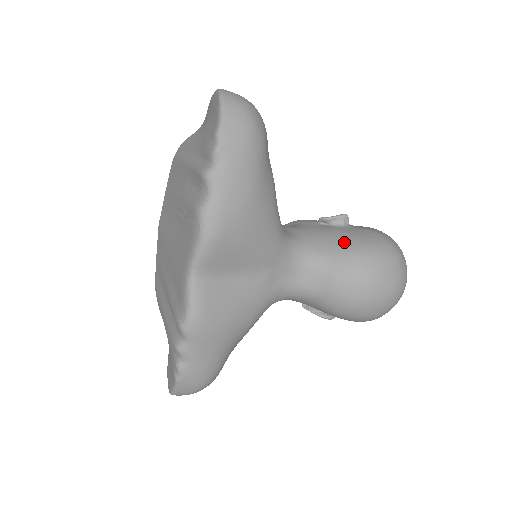
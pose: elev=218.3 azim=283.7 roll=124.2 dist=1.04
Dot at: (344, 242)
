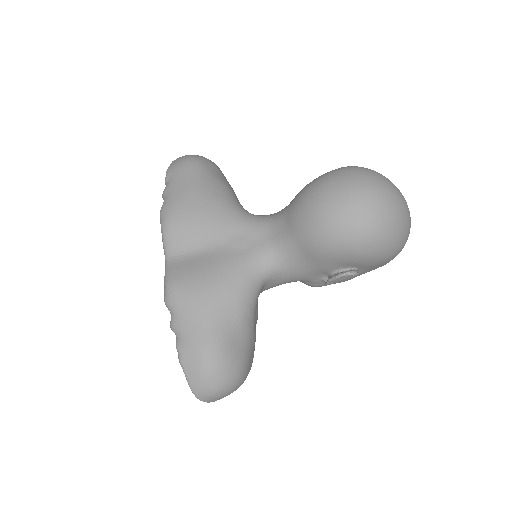
Dot at: occluded
